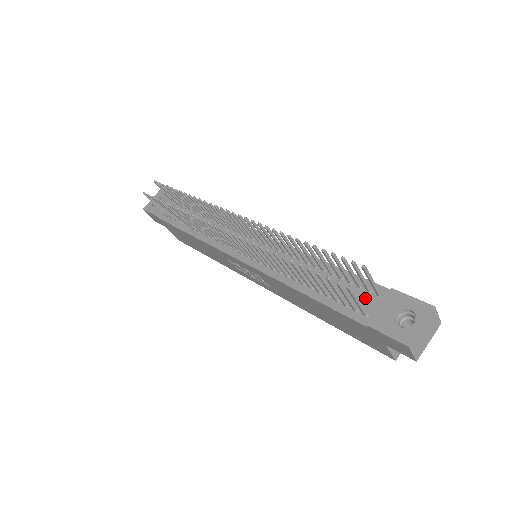
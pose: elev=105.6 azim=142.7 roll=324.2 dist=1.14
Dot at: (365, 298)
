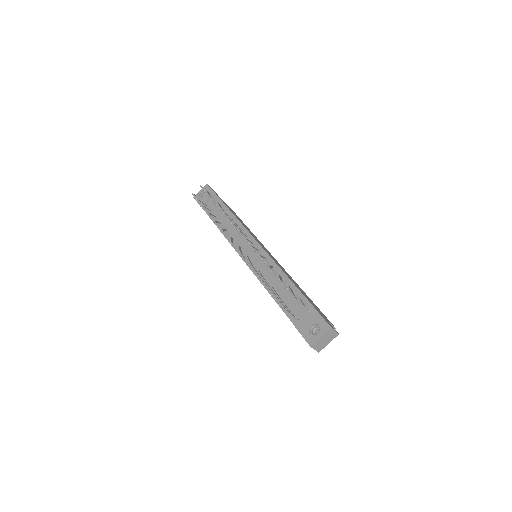
Dot at: (301, 310)
